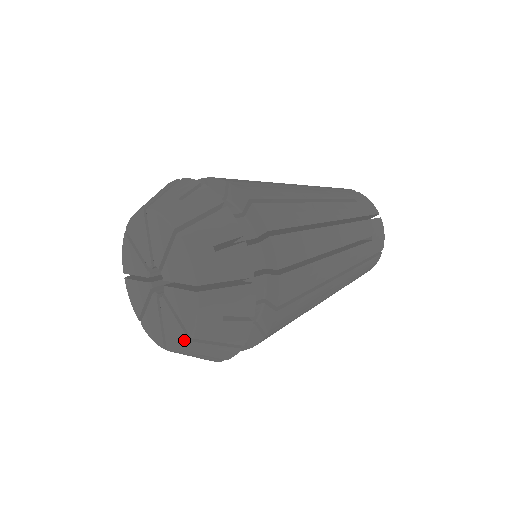
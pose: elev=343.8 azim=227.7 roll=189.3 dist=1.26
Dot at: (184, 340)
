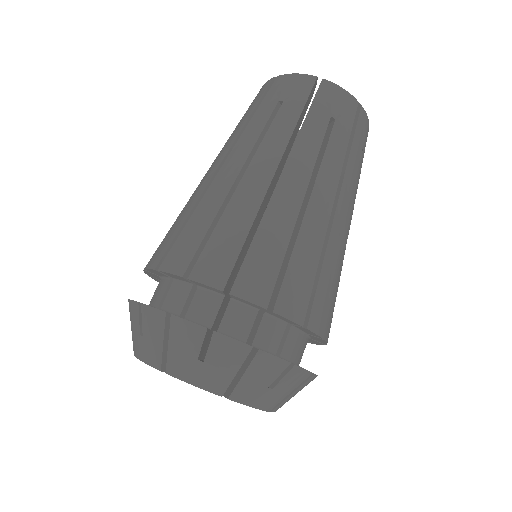
Dot at: occluded
